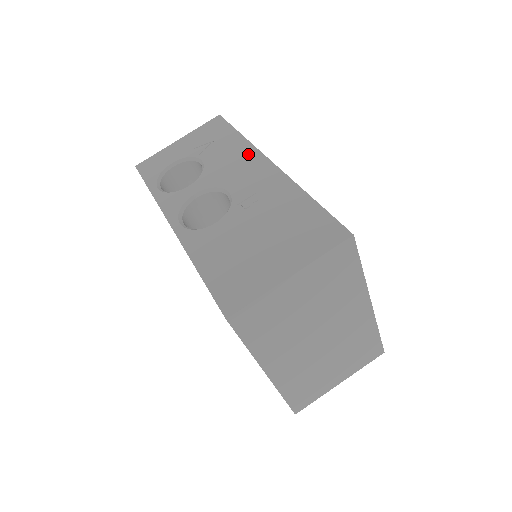
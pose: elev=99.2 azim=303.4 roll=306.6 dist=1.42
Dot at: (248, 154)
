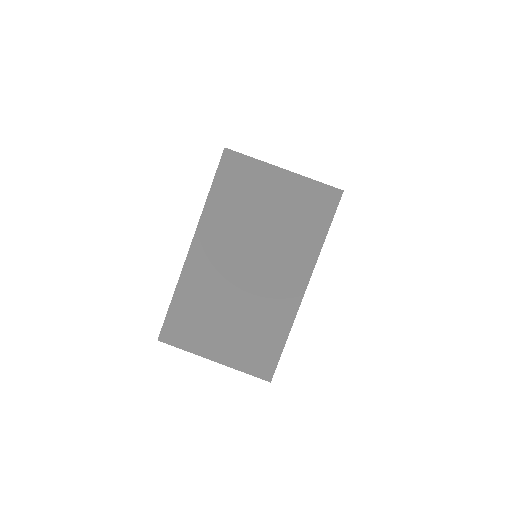
Dot at: occluded
